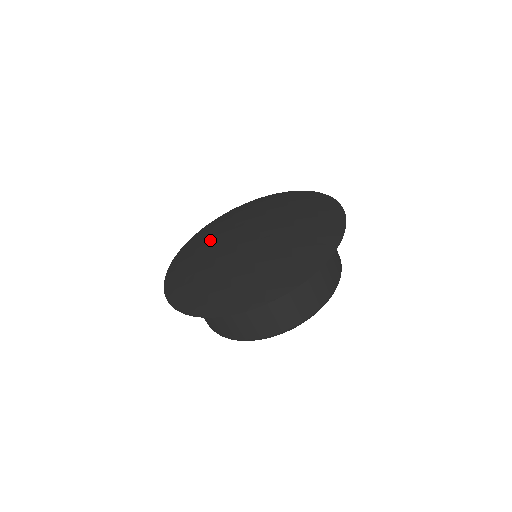
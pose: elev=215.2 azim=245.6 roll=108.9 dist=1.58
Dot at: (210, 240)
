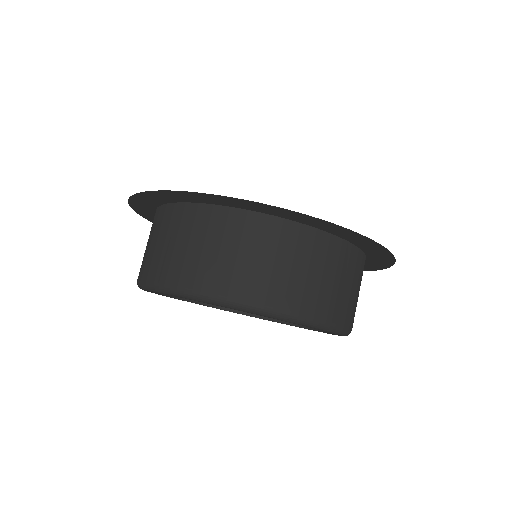
Dot at: occluded
